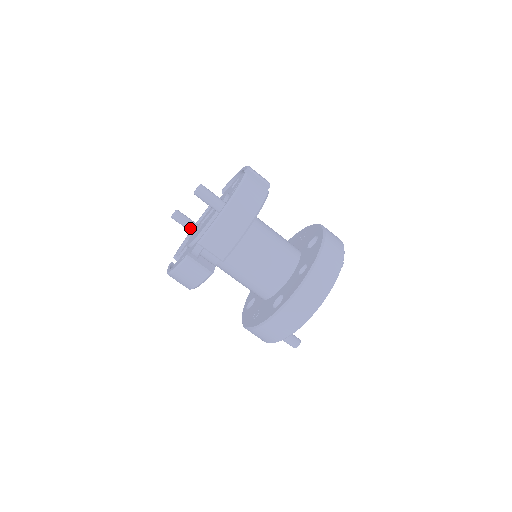
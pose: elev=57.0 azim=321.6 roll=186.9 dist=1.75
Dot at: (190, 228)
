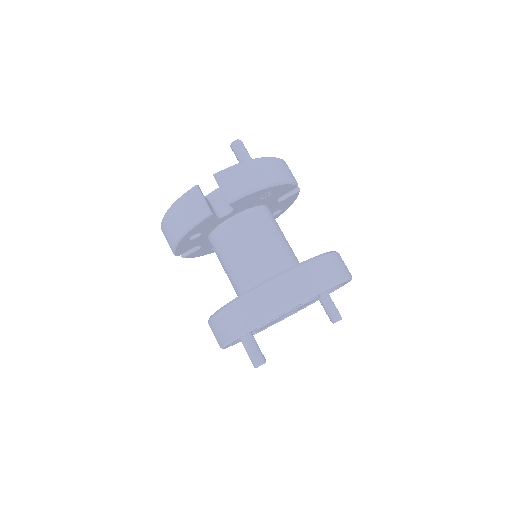
Dot at: occluded
